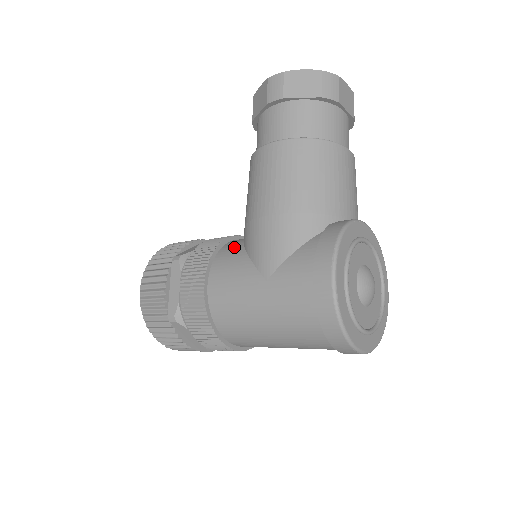
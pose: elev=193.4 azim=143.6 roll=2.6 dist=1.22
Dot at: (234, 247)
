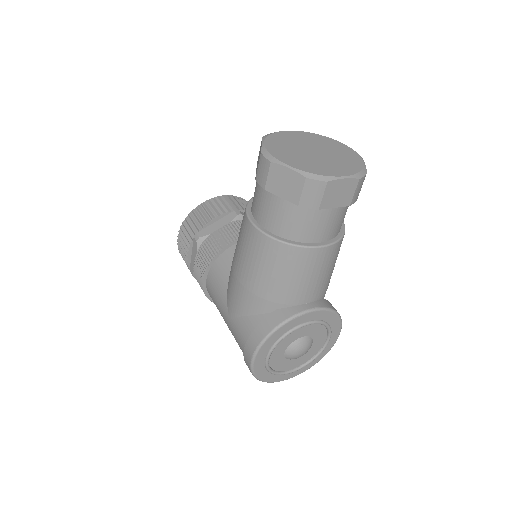
Dot at: (227, 262)
